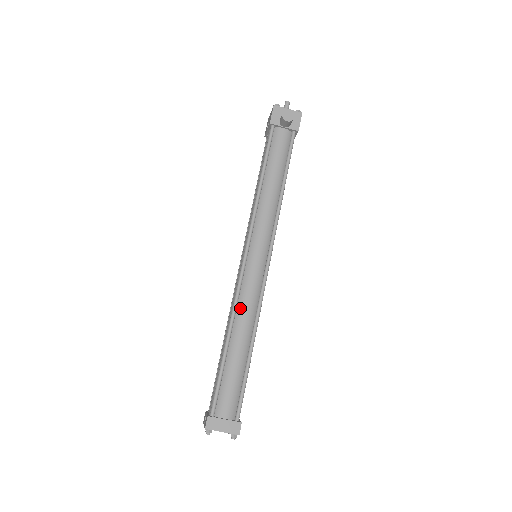
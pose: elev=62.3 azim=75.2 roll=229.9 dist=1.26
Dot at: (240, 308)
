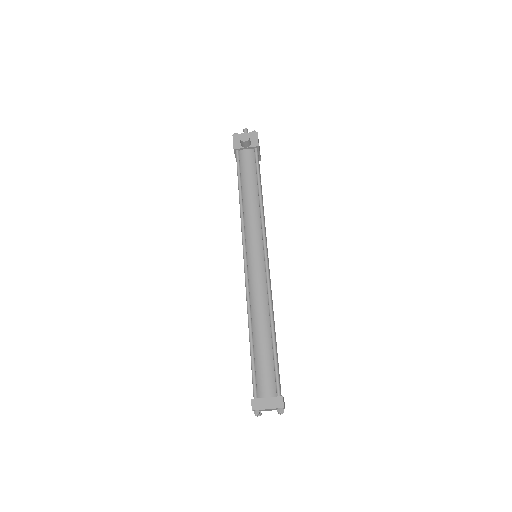
Dot at: (253, 301)
